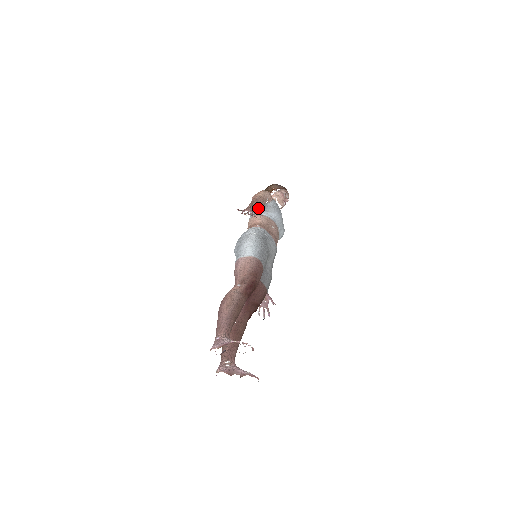
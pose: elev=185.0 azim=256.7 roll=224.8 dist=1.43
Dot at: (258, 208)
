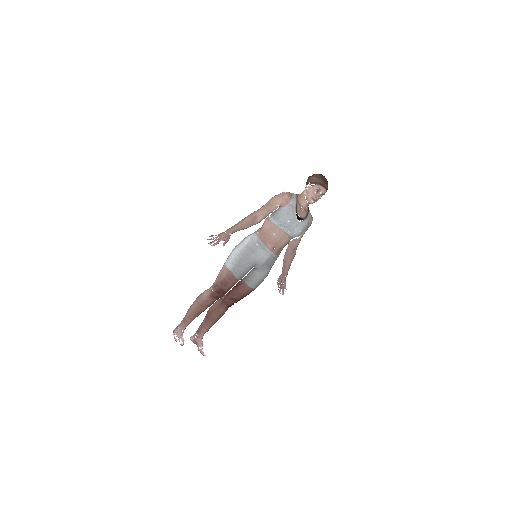
Dot at: (245, 226)
